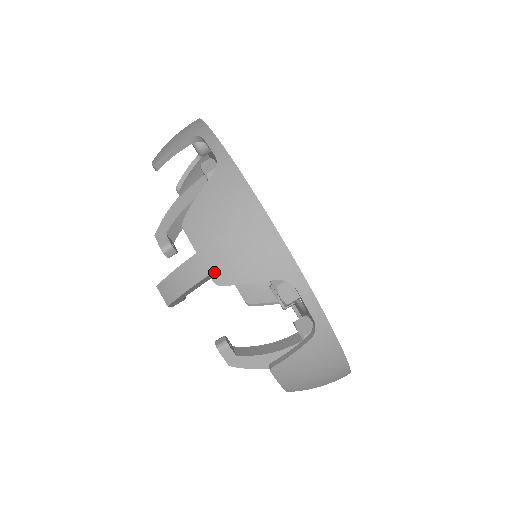
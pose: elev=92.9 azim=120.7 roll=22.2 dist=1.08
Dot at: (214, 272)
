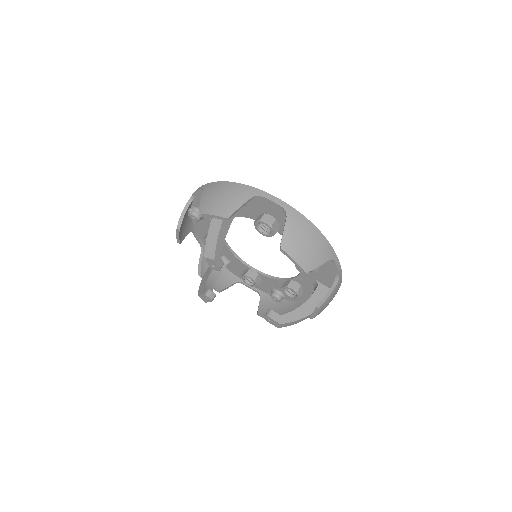
Dot at: (223, 214)
